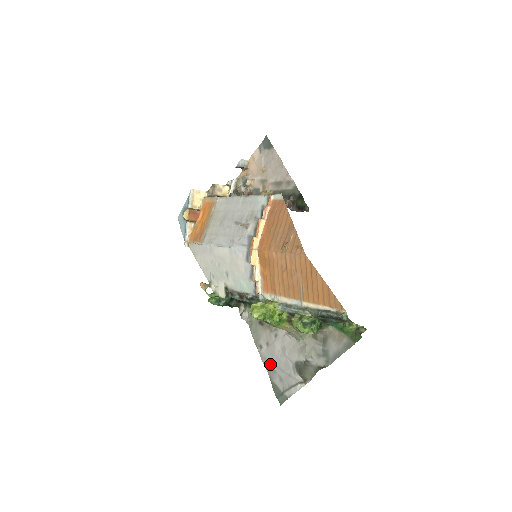
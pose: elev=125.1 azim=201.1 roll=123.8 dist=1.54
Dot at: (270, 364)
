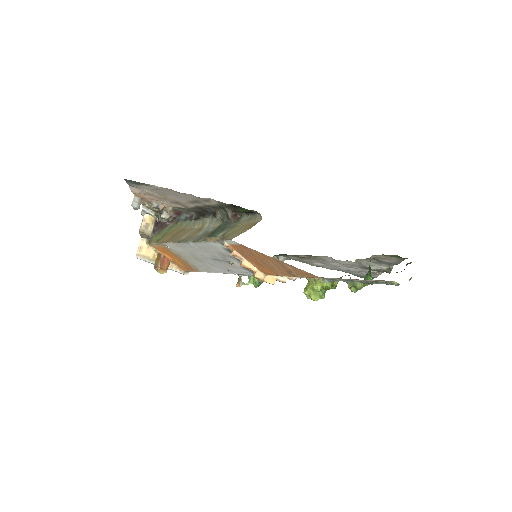
Dot at: (339, 270)
